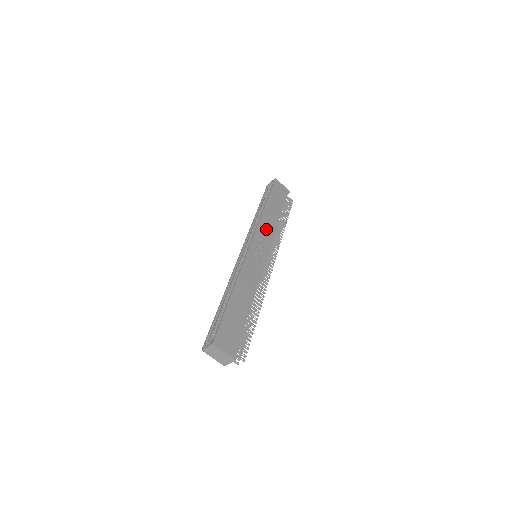
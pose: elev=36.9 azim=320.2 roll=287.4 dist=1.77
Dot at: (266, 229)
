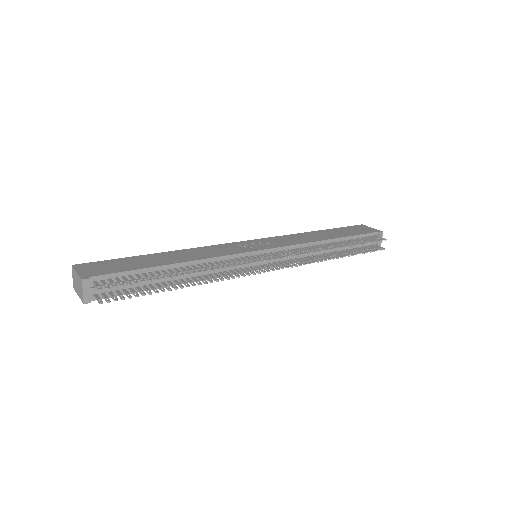
Dot at: (292, 239)
